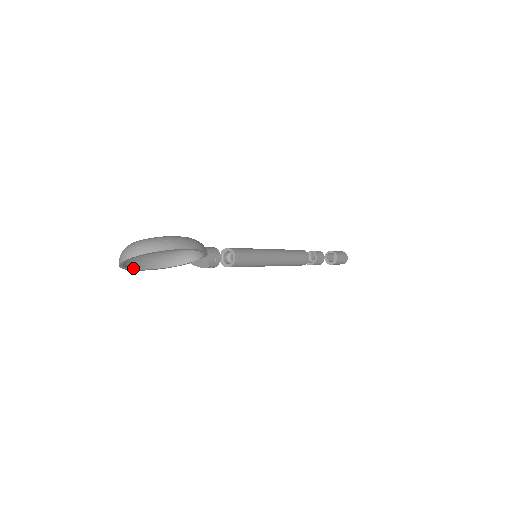
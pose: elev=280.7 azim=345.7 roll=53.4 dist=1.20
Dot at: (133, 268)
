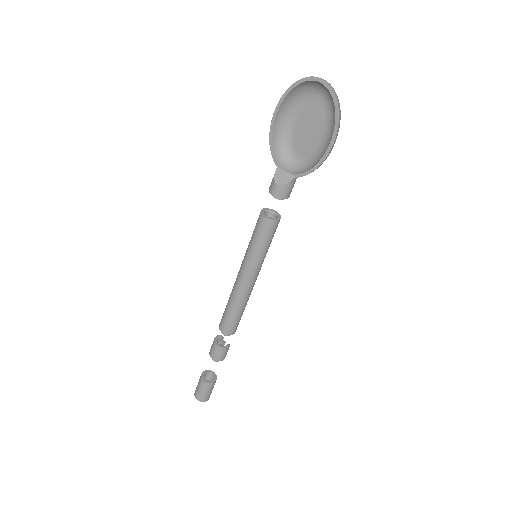
Dot at: (284, 100)
